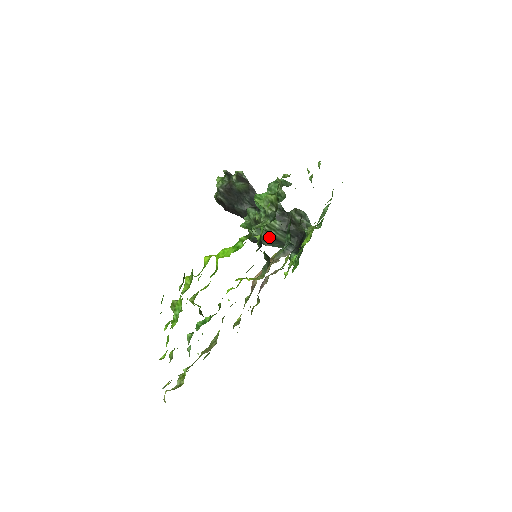
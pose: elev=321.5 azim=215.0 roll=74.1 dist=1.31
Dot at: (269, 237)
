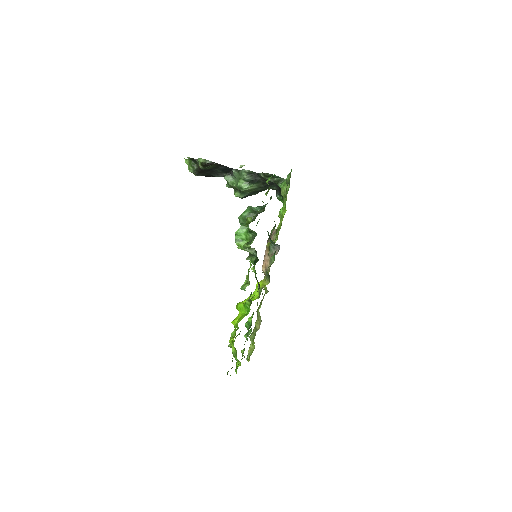
Dot at: (253, 193)
